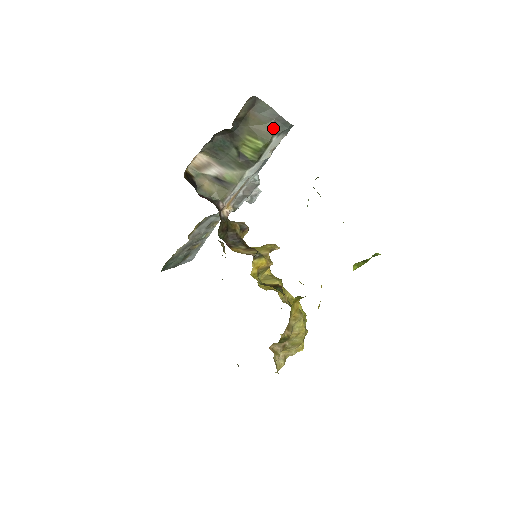
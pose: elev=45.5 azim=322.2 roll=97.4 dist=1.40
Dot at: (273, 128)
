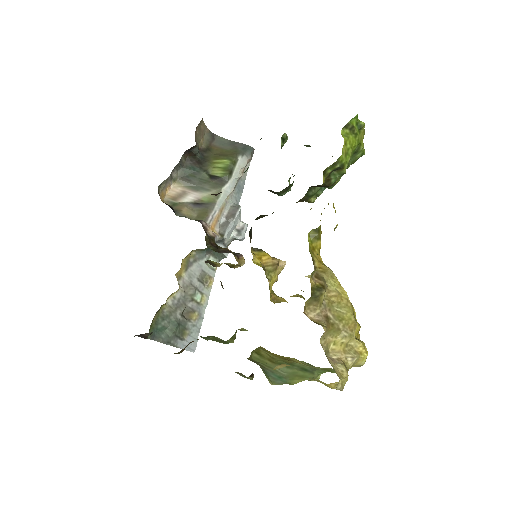
Dot at: (236, 151)
